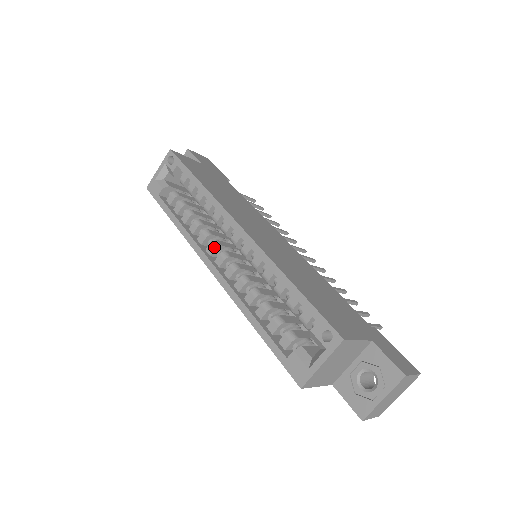
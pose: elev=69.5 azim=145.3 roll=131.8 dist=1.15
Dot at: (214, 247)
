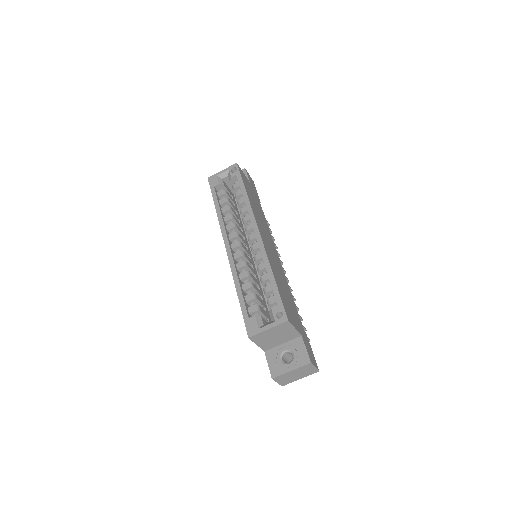
Dot at: (235, 236)
